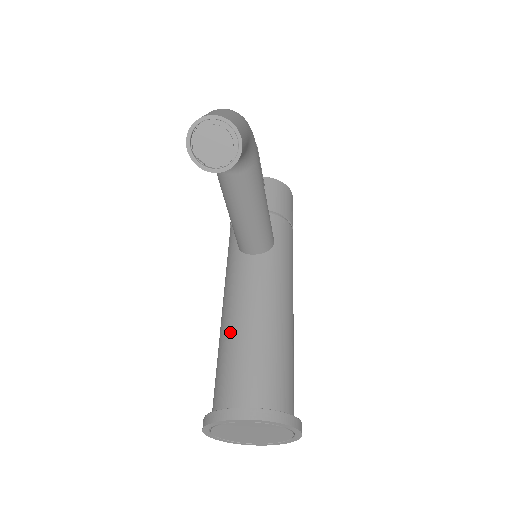
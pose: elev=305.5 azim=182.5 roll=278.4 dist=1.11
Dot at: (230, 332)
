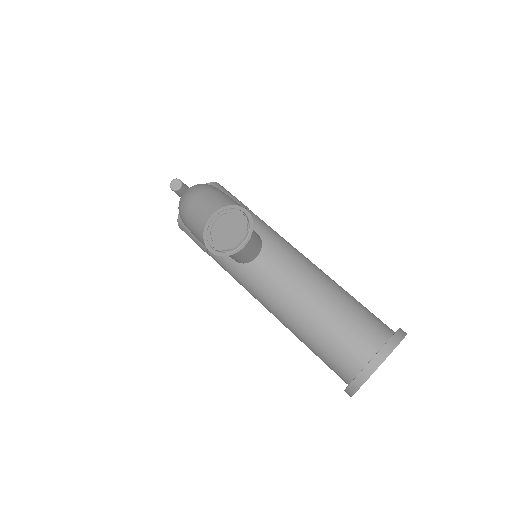
Dot at: (302, 323)
